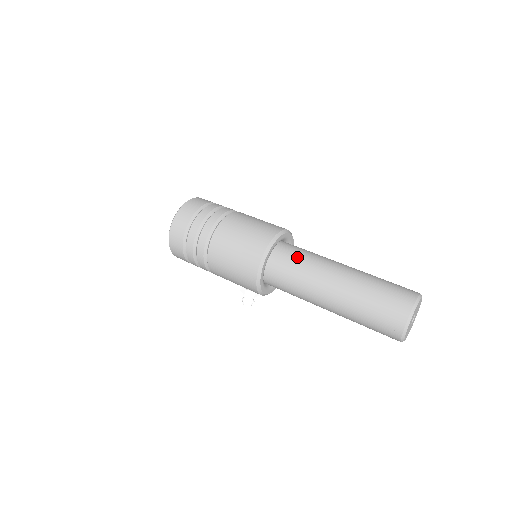
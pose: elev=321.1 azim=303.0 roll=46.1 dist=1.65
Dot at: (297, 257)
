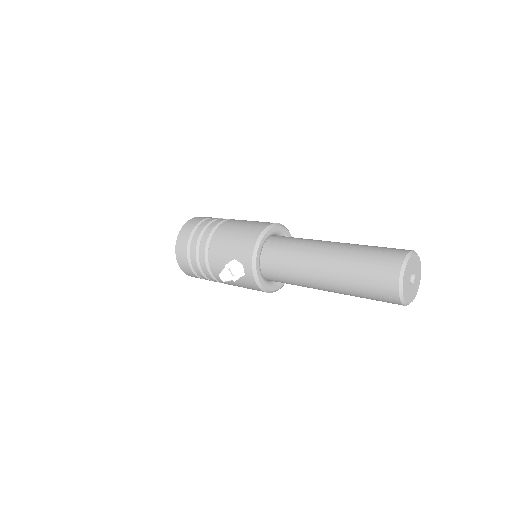
Dot at: occluded
